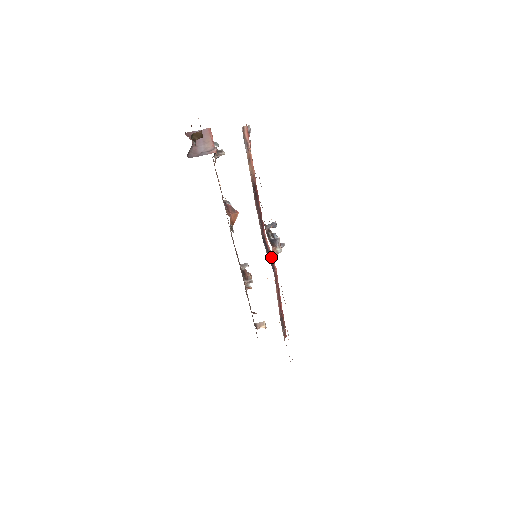
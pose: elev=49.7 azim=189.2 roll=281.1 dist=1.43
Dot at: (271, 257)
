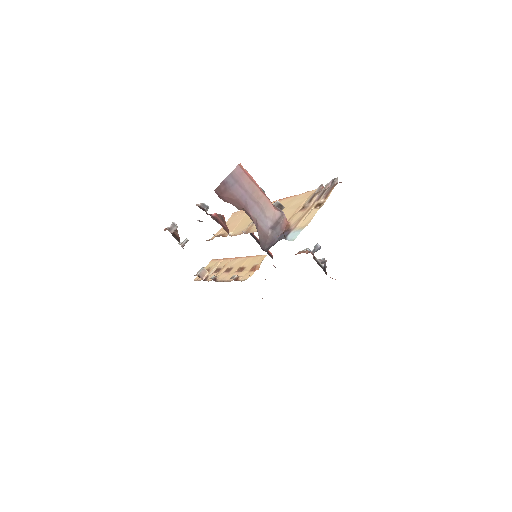
Dot at: occluded
